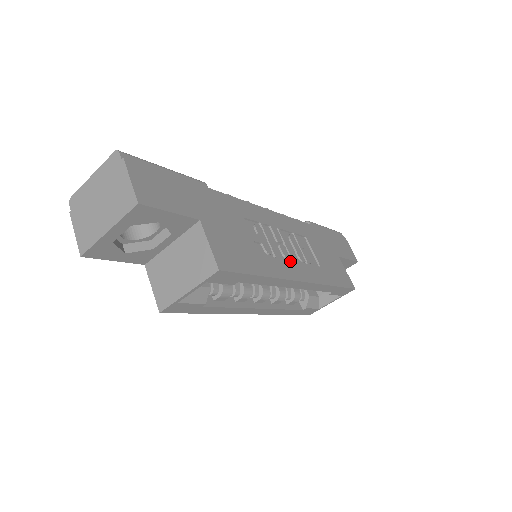
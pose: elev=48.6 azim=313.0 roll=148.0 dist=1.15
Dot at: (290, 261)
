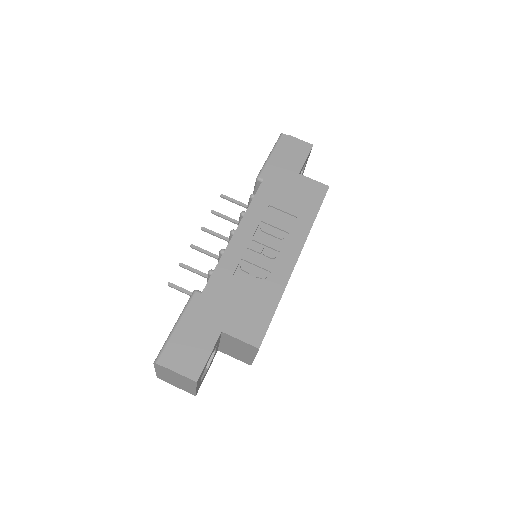
Dot at: (279, 256)
